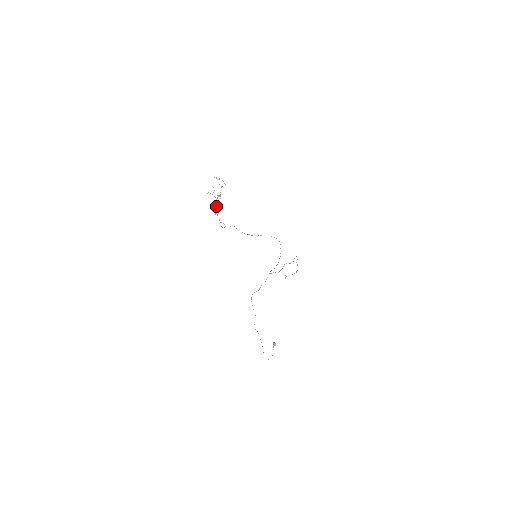
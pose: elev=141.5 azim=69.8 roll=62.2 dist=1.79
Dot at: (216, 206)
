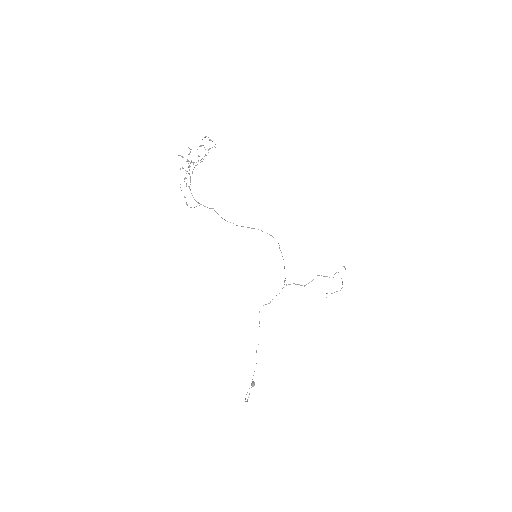
Dot at: (190, 176)
